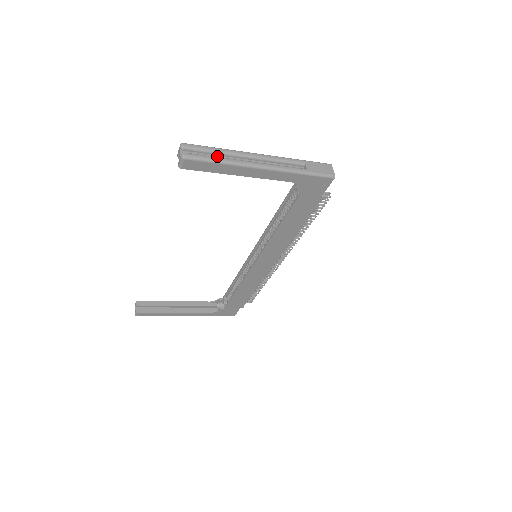
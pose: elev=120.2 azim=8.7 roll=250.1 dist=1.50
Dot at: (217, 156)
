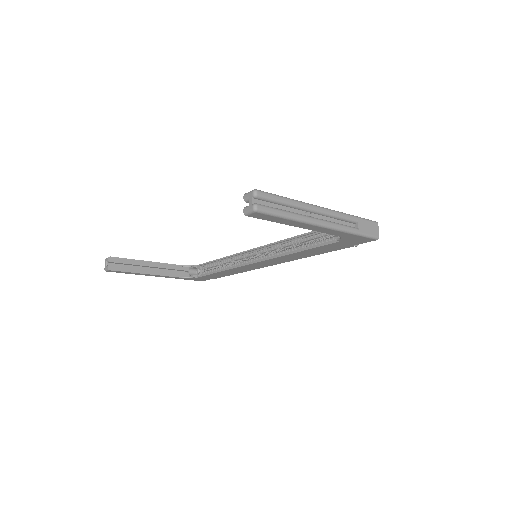
Dot at: (284, 207)
